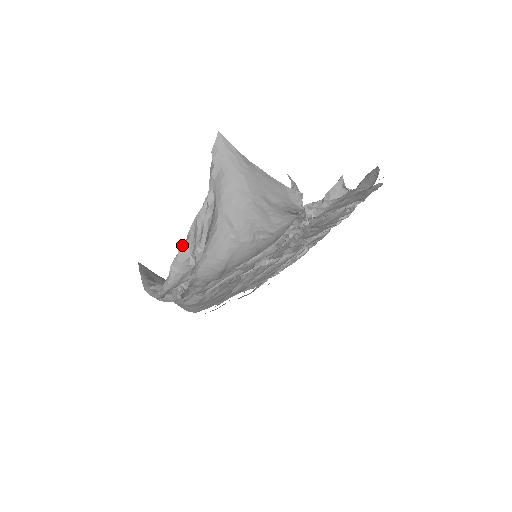
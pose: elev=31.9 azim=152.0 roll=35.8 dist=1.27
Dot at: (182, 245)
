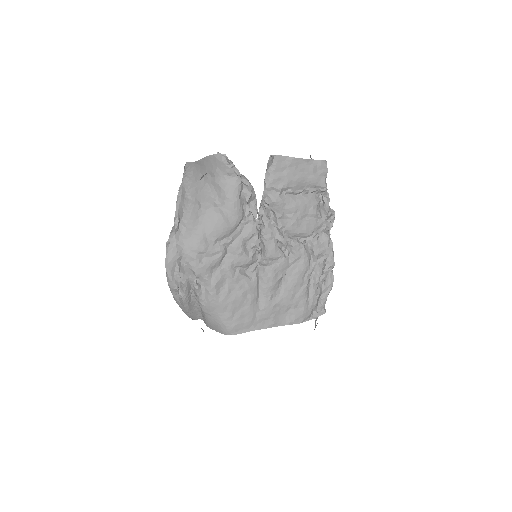
Dot at: (173, 229)
